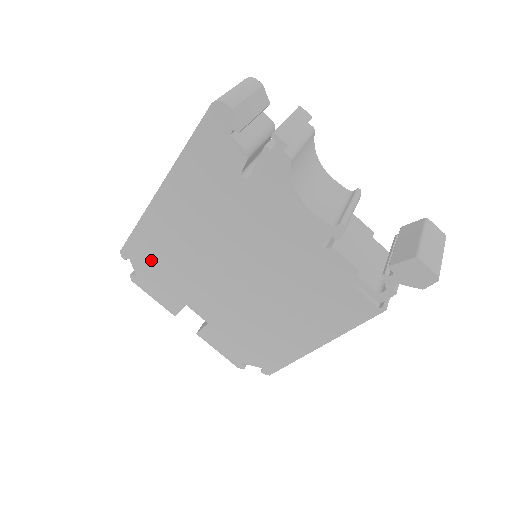
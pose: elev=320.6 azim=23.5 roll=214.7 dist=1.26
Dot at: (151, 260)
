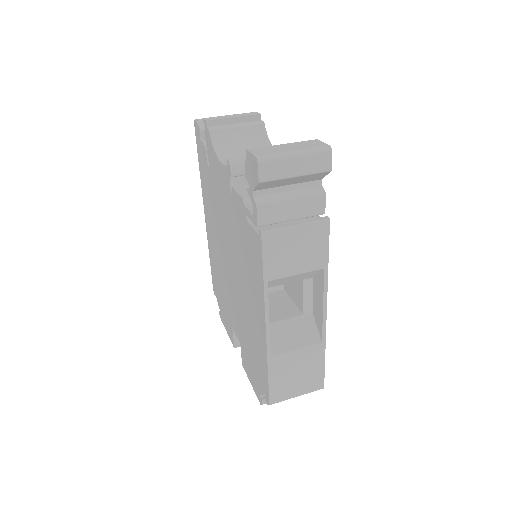
Dot at: (218, 286)
